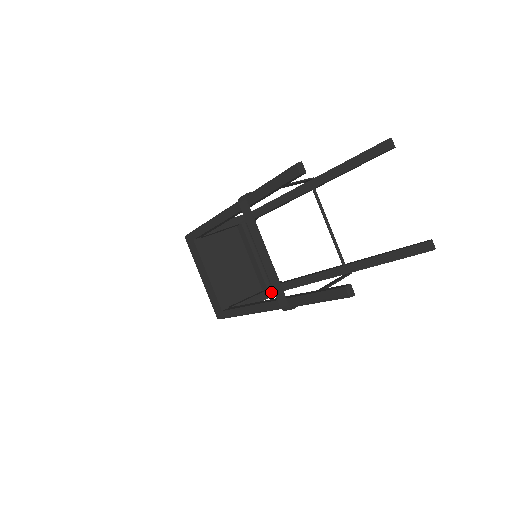
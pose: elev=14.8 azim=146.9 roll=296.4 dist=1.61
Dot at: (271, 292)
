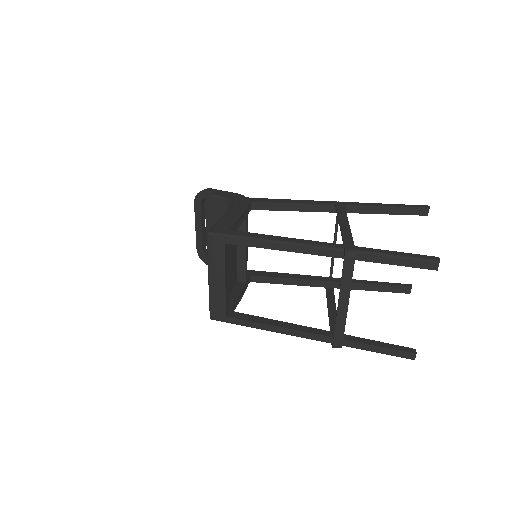
Dot at: (246, 285)
